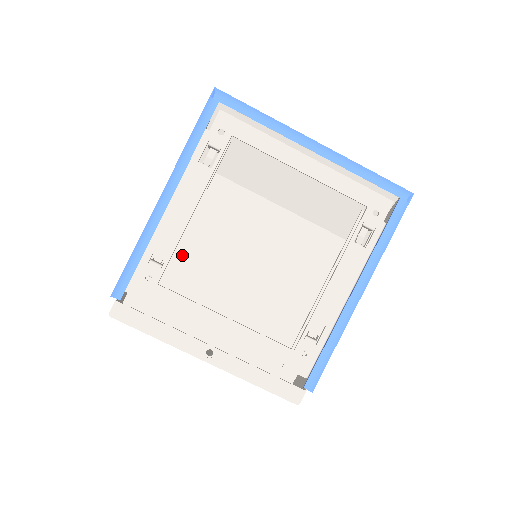
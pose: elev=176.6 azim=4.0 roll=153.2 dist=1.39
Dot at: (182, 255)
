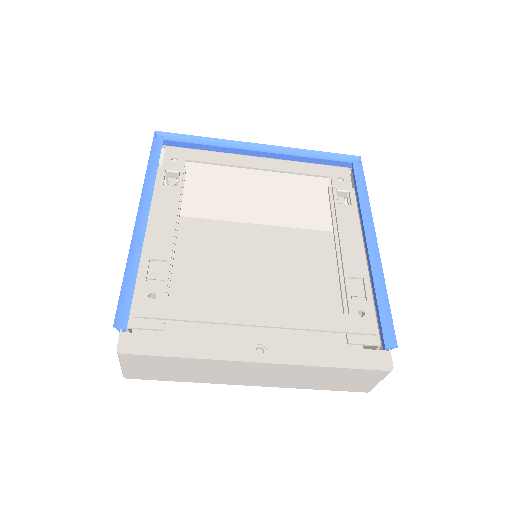
Dot at: (177, 296)
